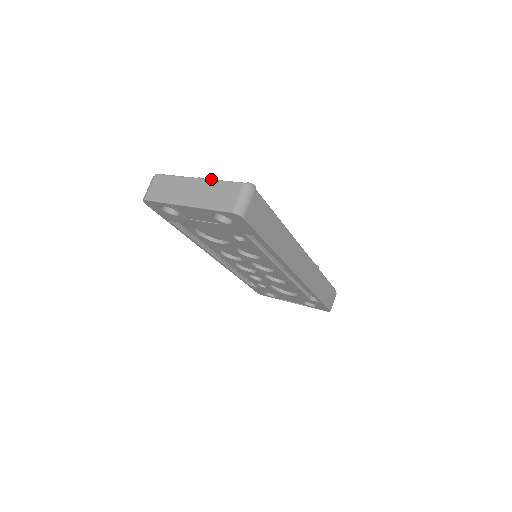
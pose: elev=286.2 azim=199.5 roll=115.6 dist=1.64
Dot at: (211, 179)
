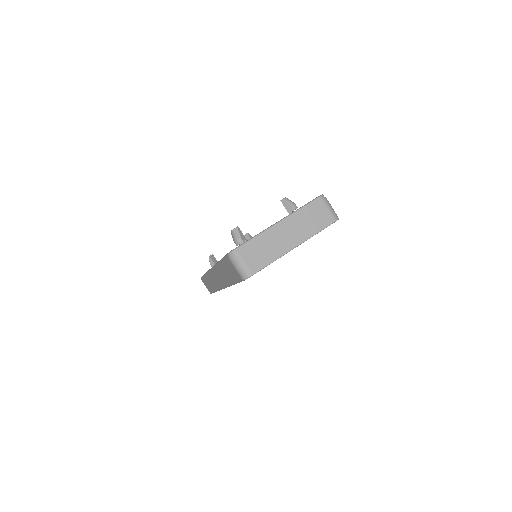
Dot at: (291, 214)
